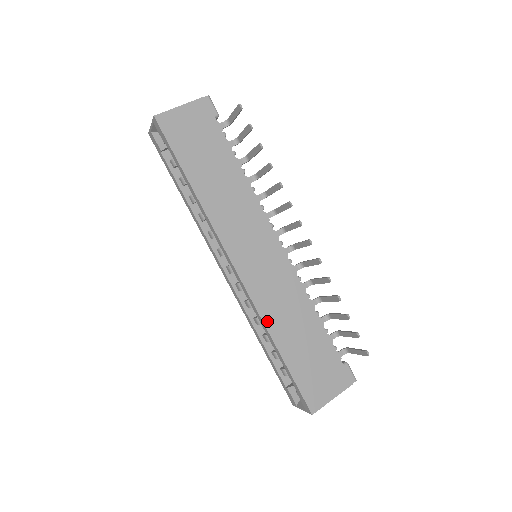
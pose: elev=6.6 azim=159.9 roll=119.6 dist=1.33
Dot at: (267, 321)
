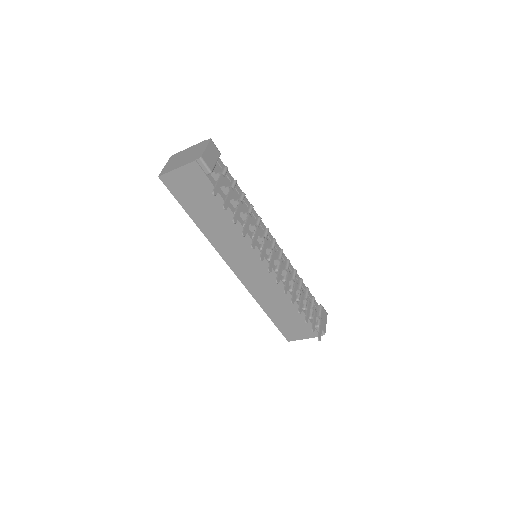
Dot at: (257, 299)
